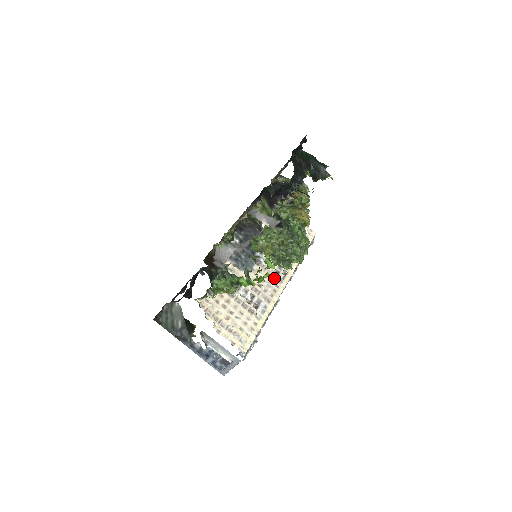
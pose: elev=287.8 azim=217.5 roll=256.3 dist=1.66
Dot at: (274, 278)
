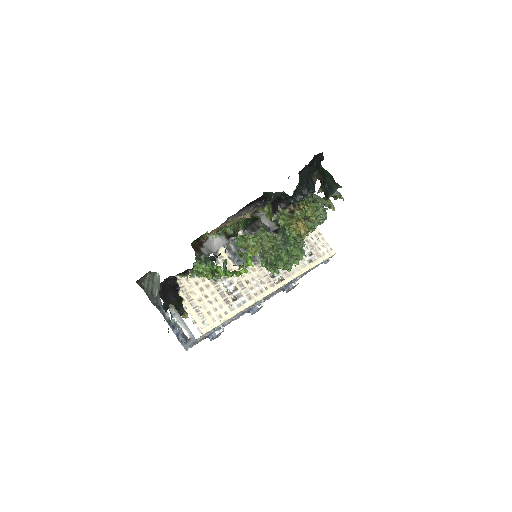
Dot at: (266, 280)
